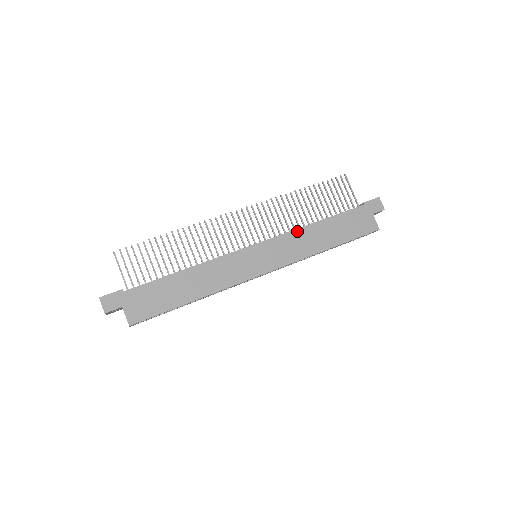
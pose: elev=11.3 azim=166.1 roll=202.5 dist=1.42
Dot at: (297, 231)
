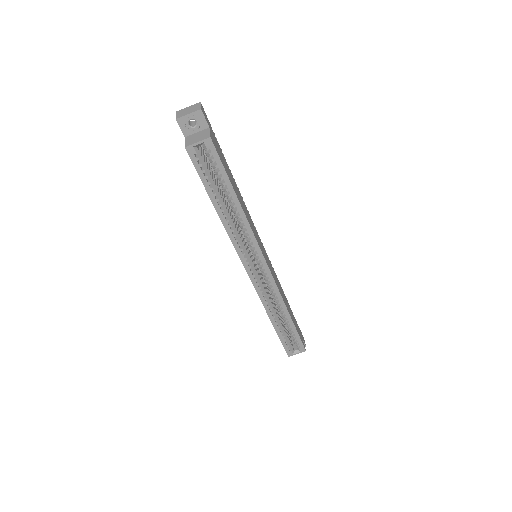
Dot at: (278, 280)
